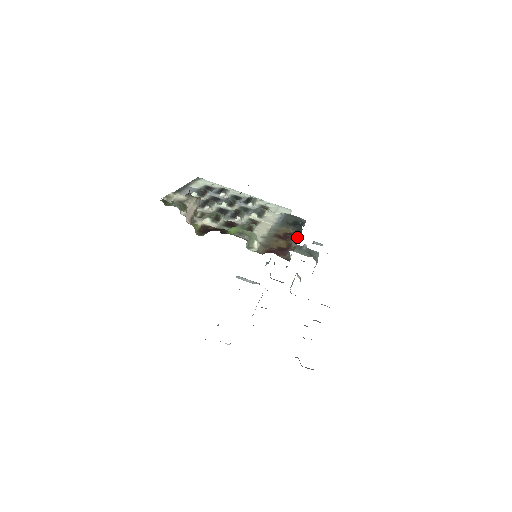
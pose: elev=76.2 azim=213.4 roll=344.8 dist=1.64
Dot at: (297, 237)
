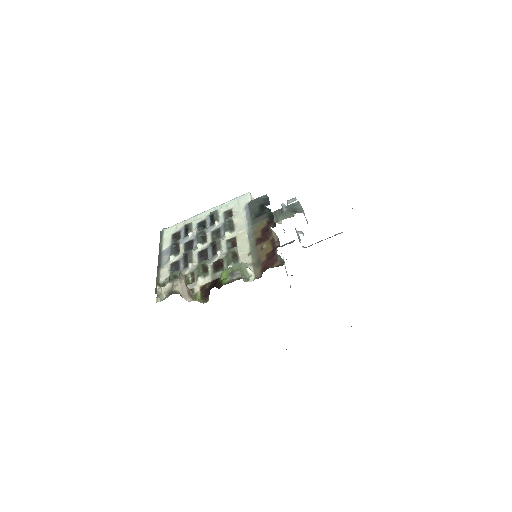
Dot at: (273, 224)
